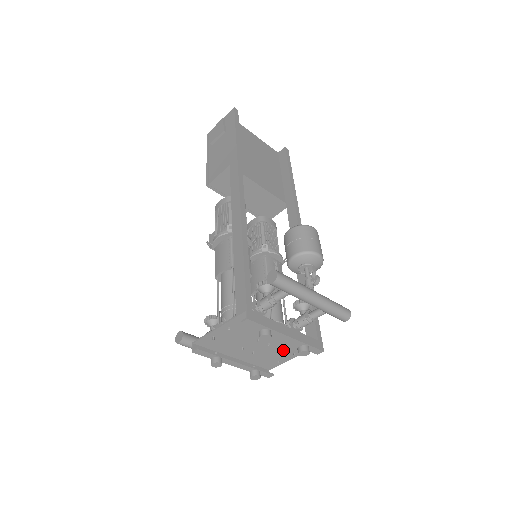
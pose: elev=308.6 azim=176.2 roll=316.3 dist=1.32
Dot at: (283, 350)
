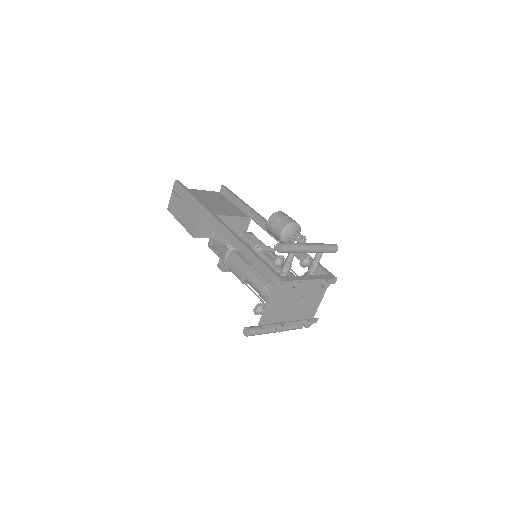
Dot at: (313, 296)
